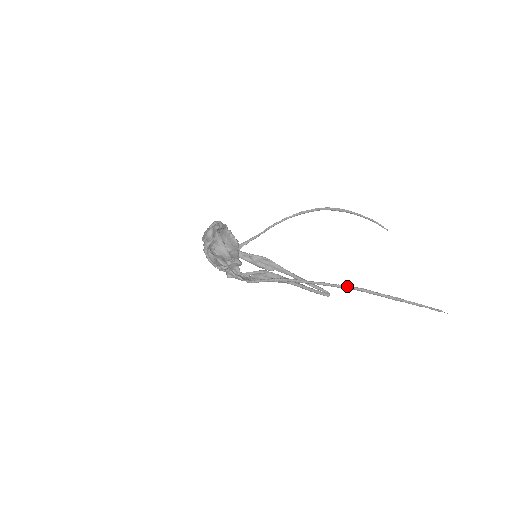
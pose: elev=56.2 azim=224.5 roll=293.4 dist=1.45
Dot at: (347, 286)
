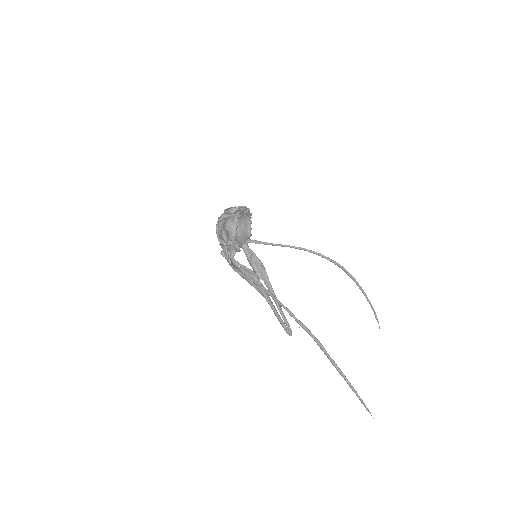
Dot at: (307, 329)
